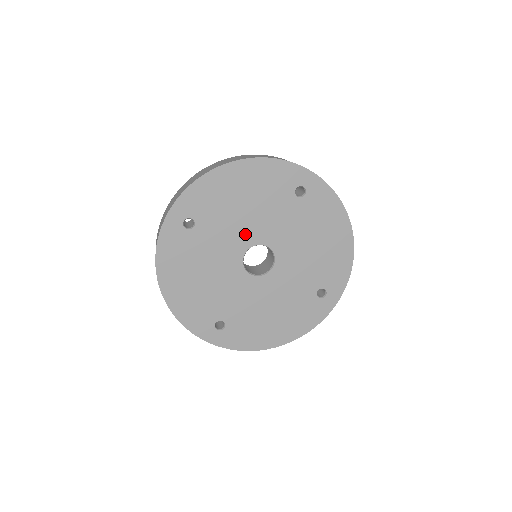
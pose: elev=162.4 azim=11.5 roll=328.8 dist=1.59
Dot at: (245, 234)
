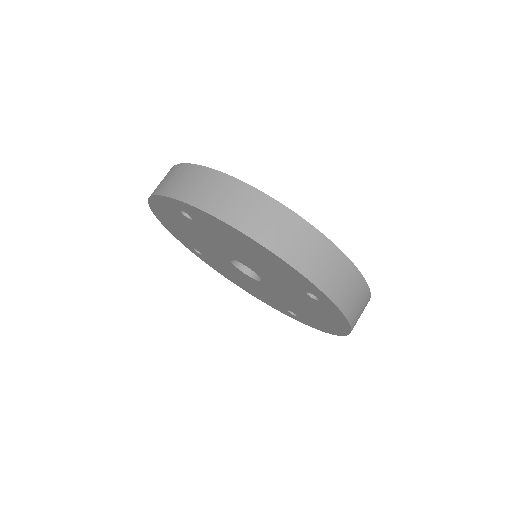
Dot at: (240, 258)
